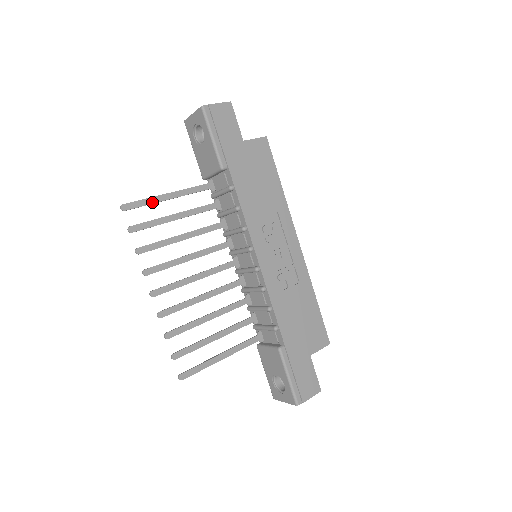
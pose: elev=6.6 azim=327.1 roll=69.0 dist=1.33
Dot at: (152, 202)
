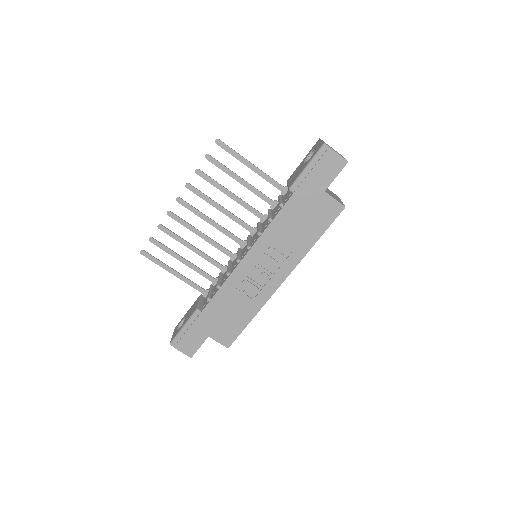
Dot at: (237, 157)
